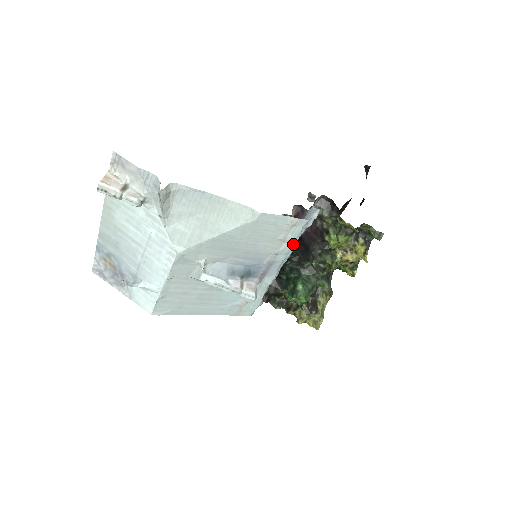
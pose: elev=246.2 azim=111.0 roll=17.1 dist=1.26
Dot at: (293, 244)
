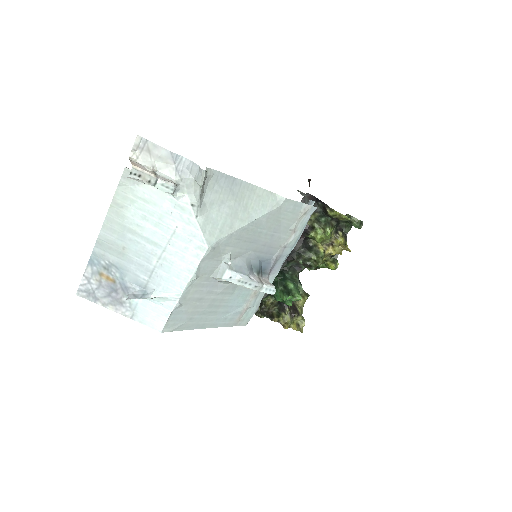
Dot at: (299, 235)
